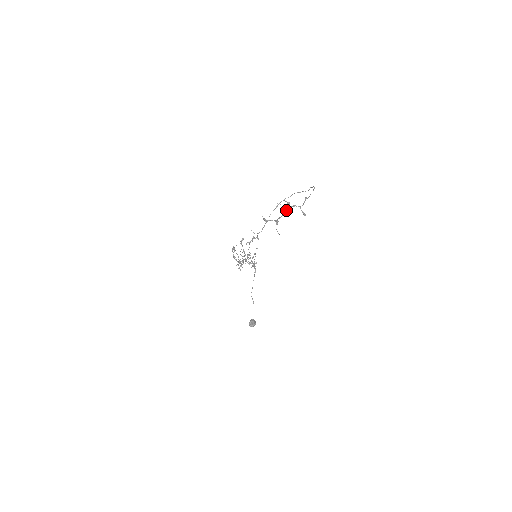
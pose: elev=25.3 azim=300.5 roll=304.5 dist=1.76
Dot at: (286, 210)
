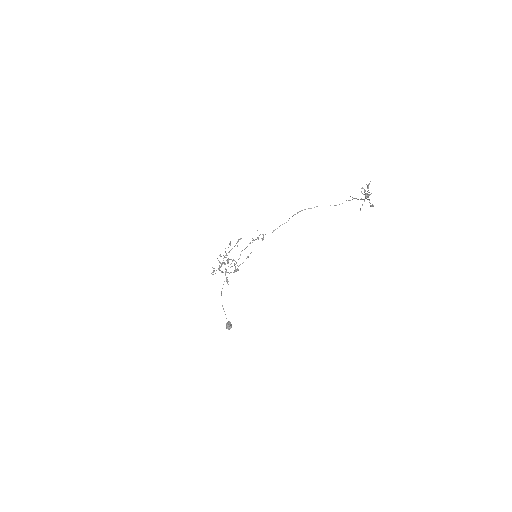
Dot at: (364, 194)
